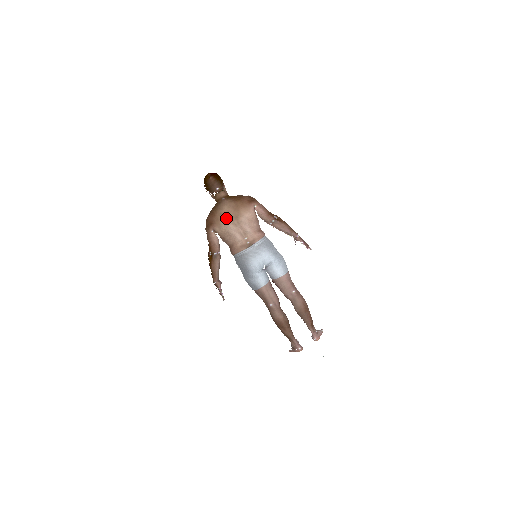
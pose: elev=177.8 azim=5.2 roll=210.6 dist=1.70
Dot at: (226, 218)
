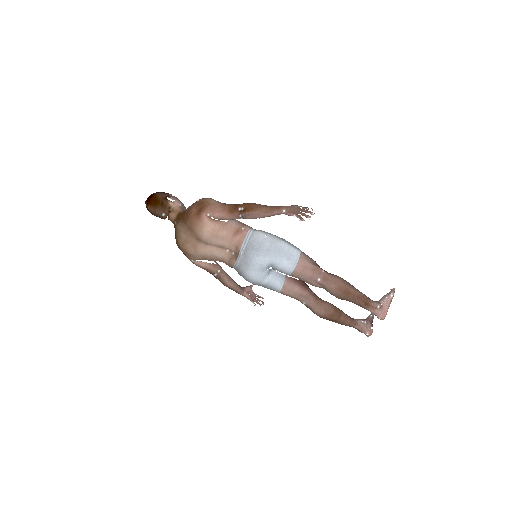
Dot at: (190, 245)
